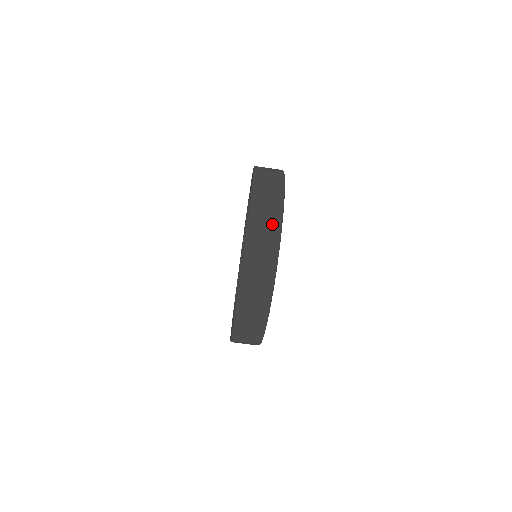
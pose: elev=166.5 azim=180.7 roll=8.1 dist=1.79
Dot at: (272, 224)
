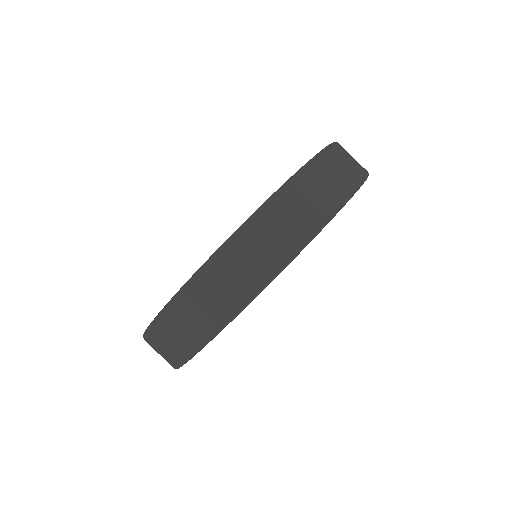
Dot at: (351, 174)
